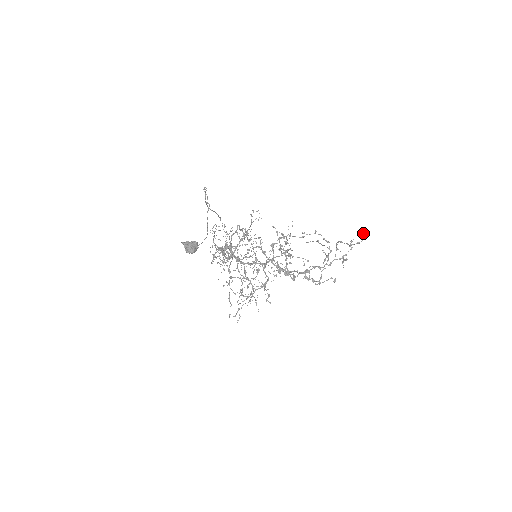
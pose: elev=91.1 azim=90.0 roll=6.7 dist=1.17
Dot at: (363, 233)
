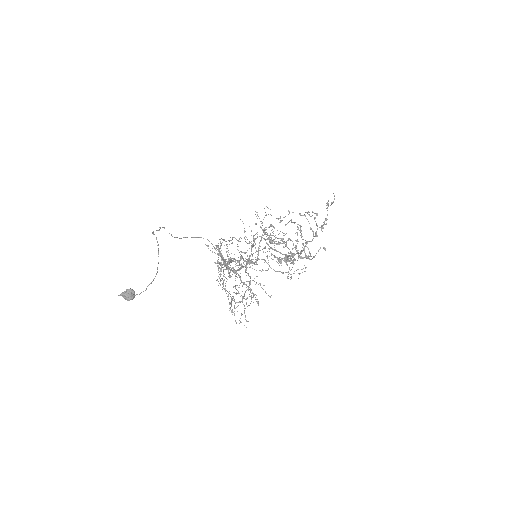
Dot at: occluded
